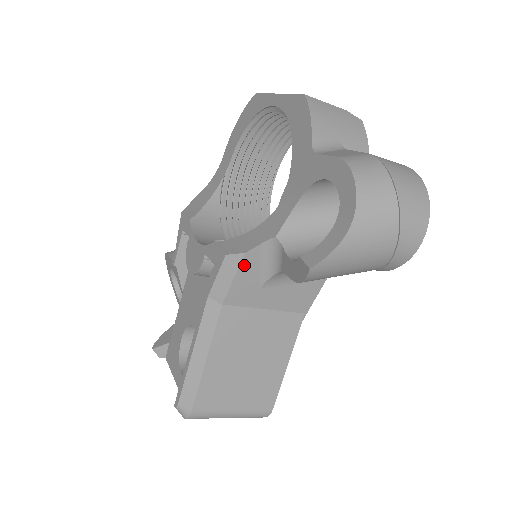
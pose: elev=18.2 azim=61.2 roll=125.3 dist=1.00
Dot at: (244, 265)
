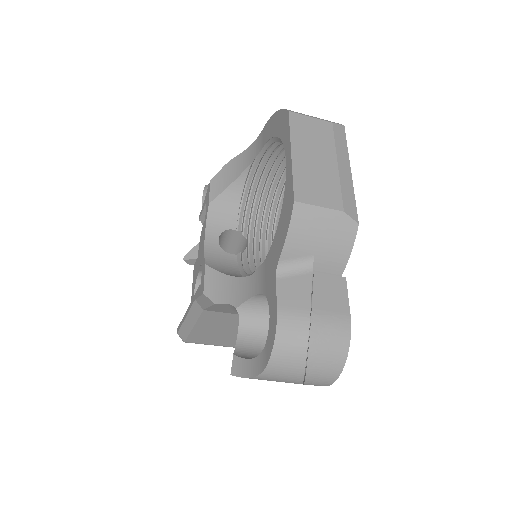
Dot at: (216, 305)
